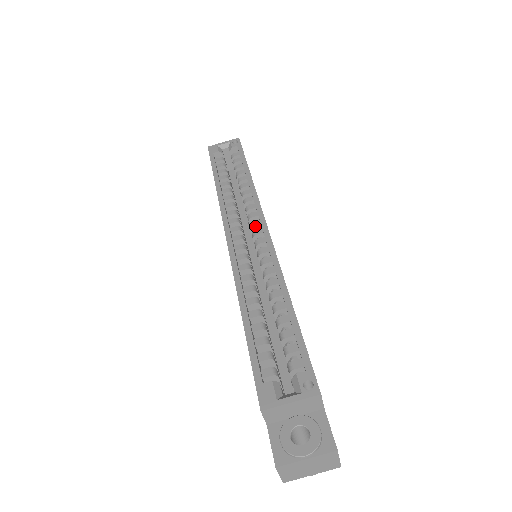
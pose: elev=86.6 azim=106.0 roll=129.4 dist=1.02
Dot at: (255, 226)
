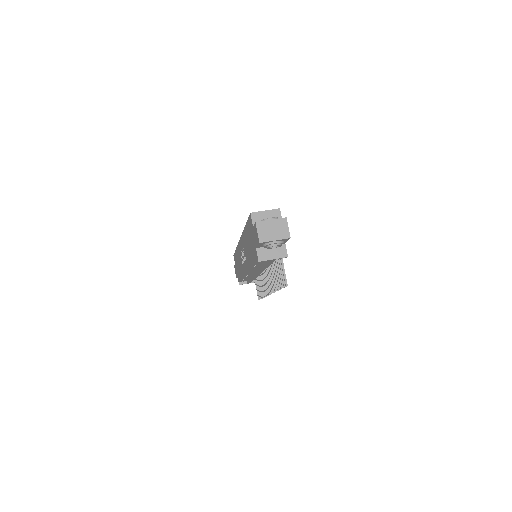
Dot at: occluded
